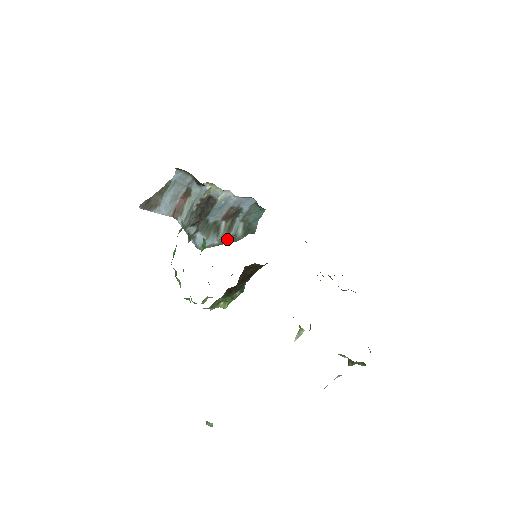
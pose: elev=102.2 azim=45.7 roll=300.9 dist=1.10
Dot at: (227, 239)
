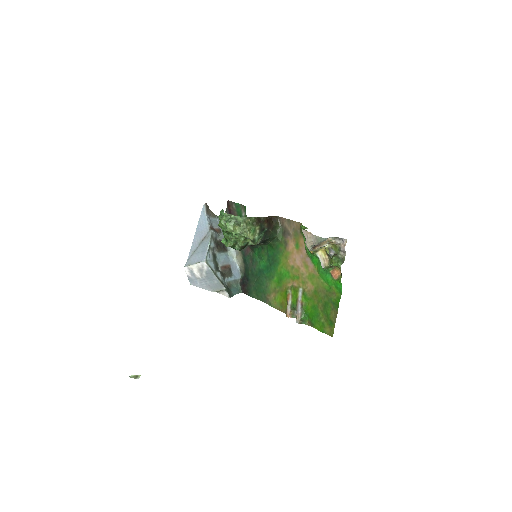
Dot at: (219, 277)
